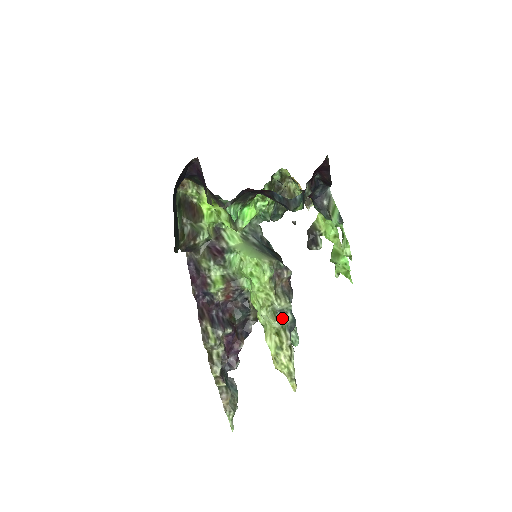
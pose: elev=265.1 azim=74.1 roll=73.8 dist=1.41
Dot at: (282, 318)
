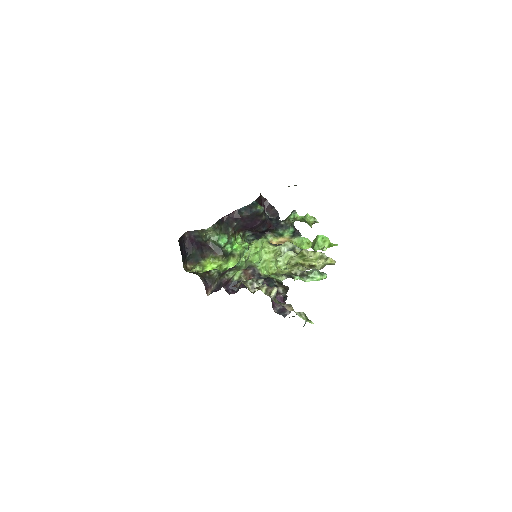
Dot at: occluded
